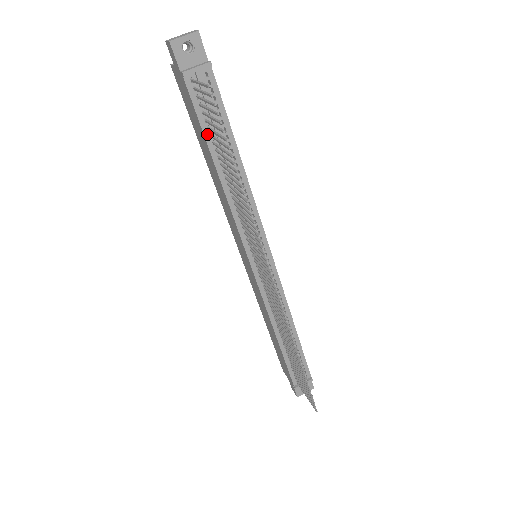
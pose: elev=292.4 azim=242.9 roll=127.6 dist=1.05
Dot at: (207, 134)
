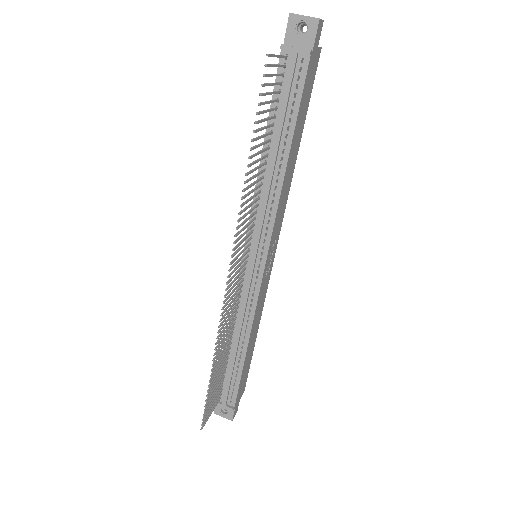
Dot at: (273, 113)
